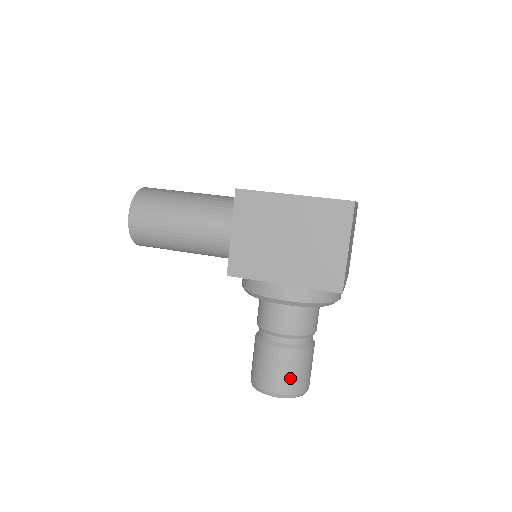
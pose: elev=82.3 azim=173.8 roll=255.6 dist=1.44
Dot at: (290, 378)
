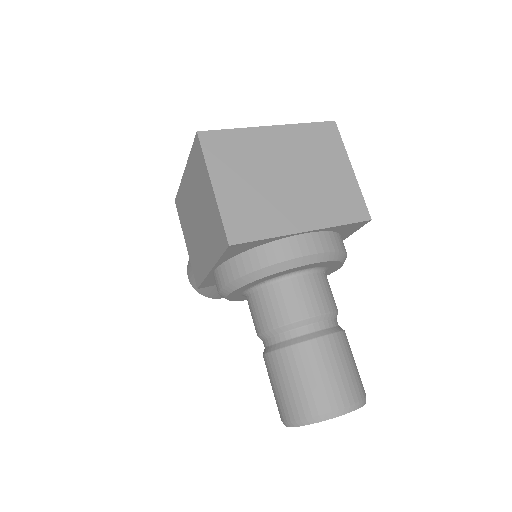
Dot at: (289, 393)
